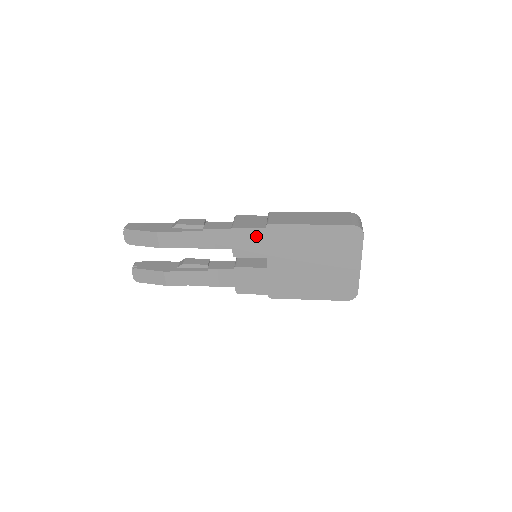
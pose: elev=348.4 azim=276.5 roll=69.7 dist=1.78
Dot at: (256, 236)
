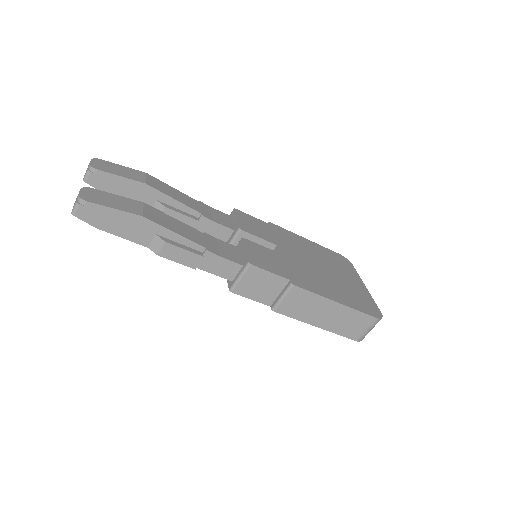
Dot at: (260, 225)
